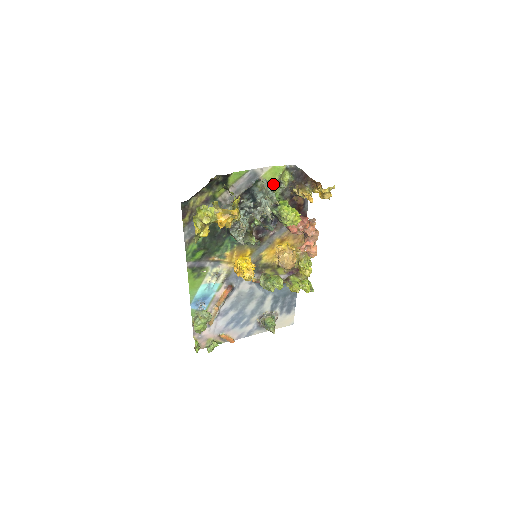
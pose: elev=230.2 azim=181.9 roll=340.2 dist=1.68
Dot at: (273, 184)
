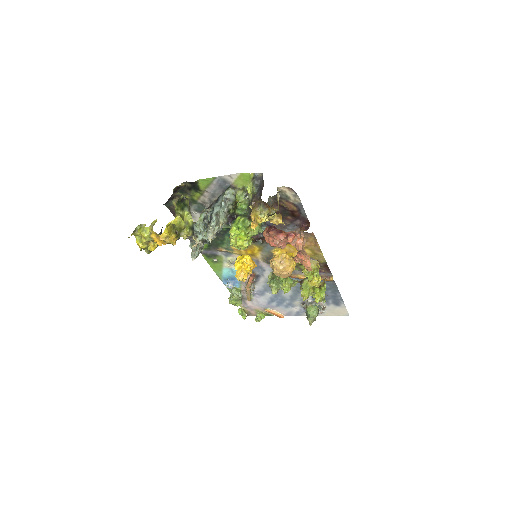
Dot at: (242, 193)
